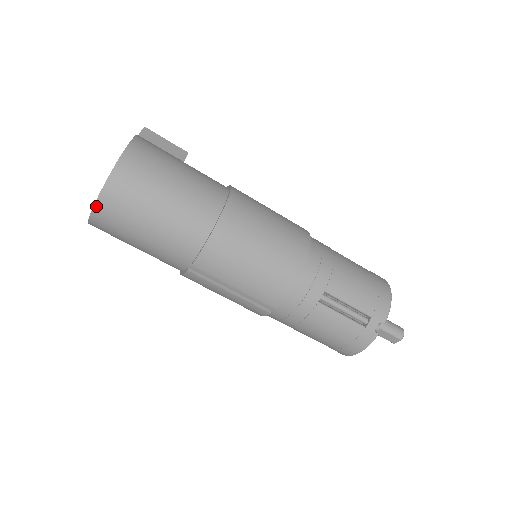
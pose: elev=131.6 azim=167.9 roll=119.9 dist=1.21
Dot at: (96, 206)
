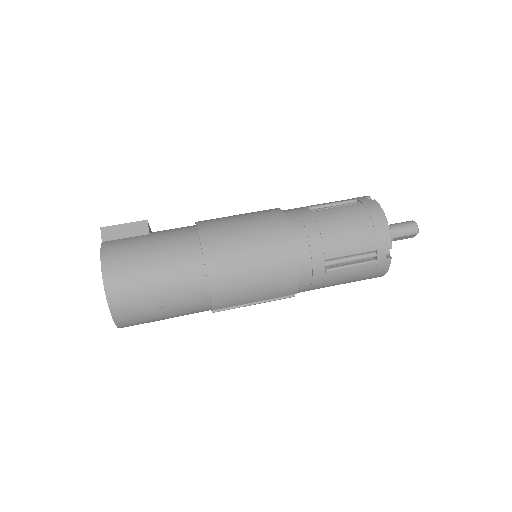
Dot at: (117, 324)
